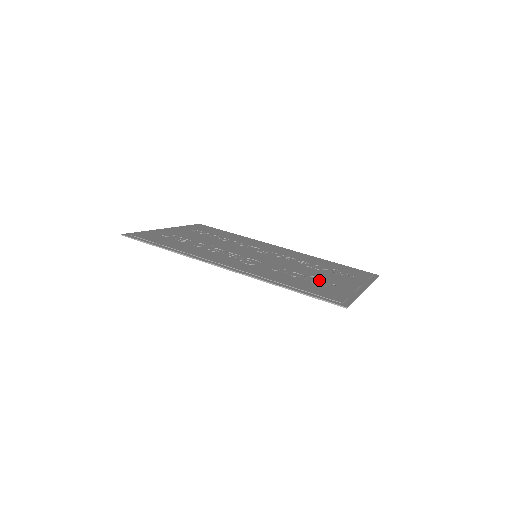
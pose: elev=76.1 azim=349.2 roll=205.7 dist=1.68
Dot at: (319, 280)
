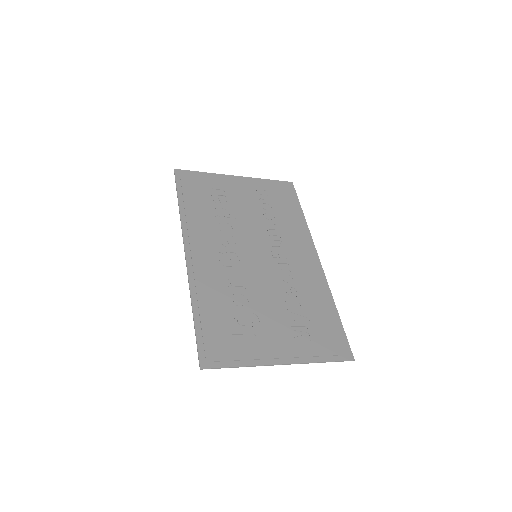
Dot at: (252, 323)
